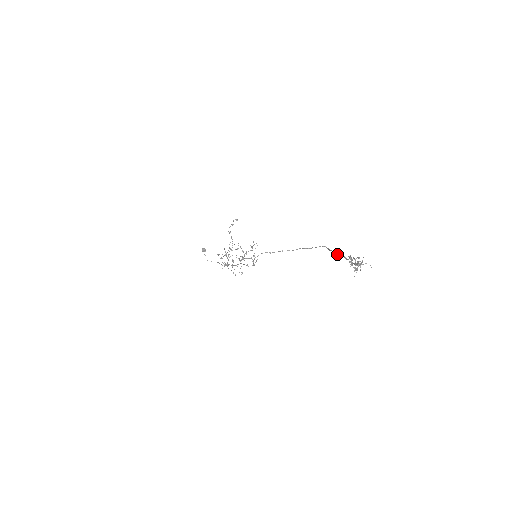
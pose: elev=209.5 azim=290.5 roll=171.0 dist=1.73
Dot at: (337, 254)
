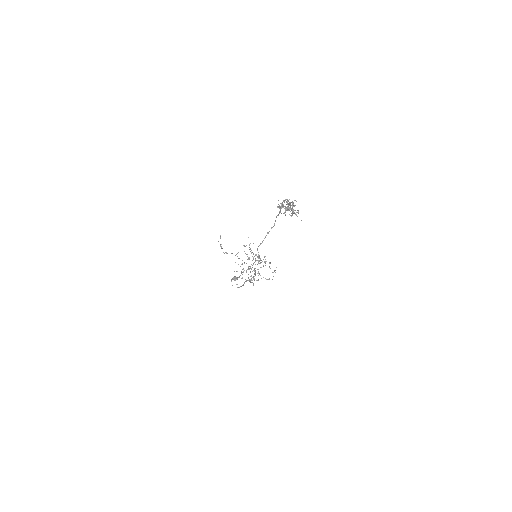
Dot at: occluded
